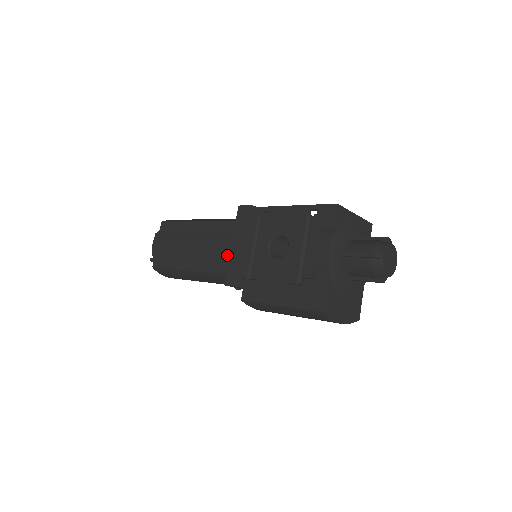
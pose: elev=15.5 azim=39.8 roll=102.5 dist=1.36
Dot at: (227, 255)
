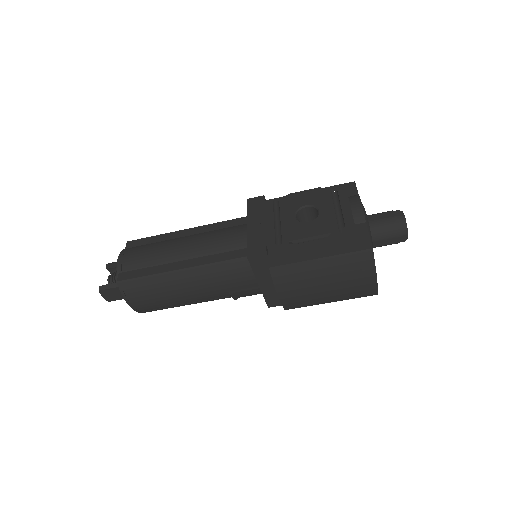
Dot at: (237, 241)
